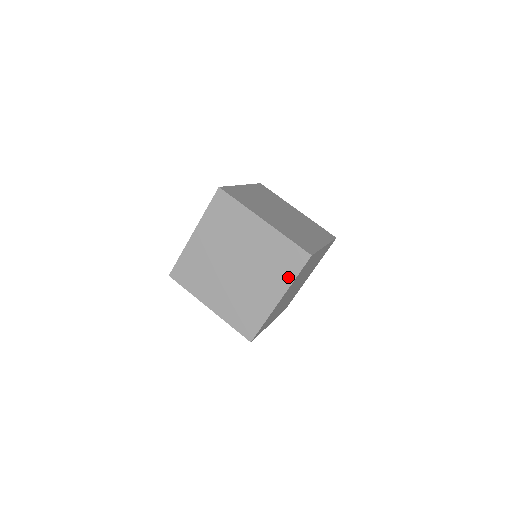
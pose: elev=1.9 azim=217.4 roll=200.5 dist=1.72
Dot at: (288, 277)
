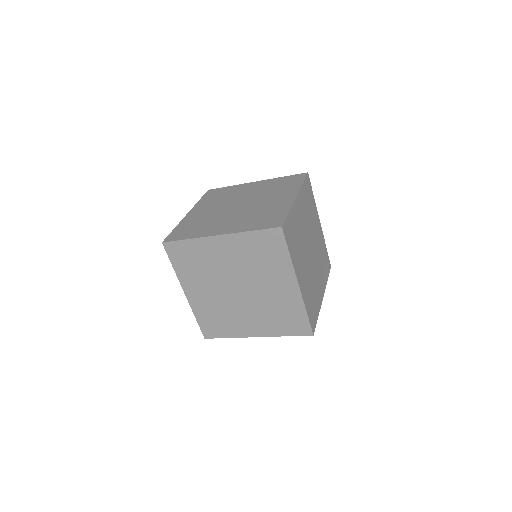
Dot at: (279, 331)
